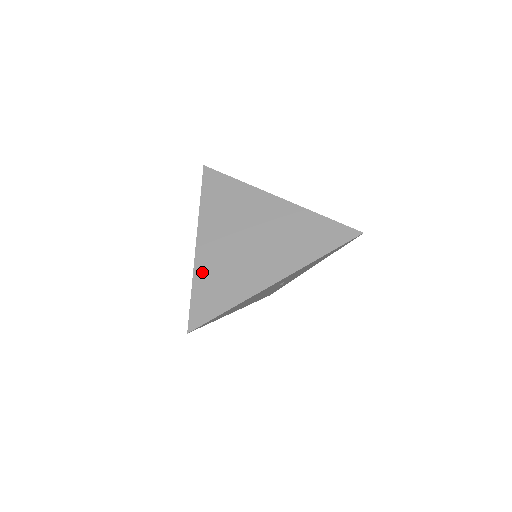
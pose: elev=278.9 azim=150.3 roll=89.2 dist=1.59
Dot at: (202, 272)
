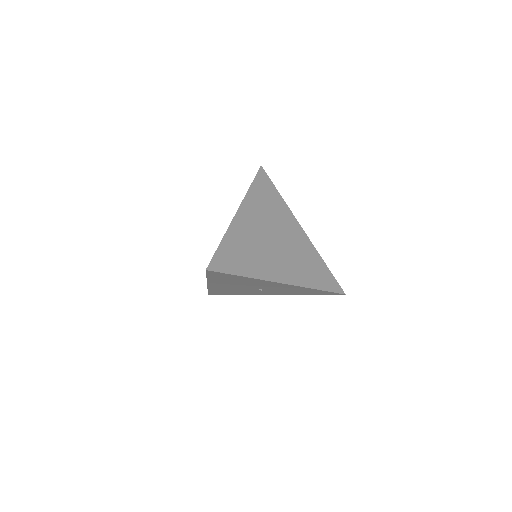
Dot at: (234, 235)
